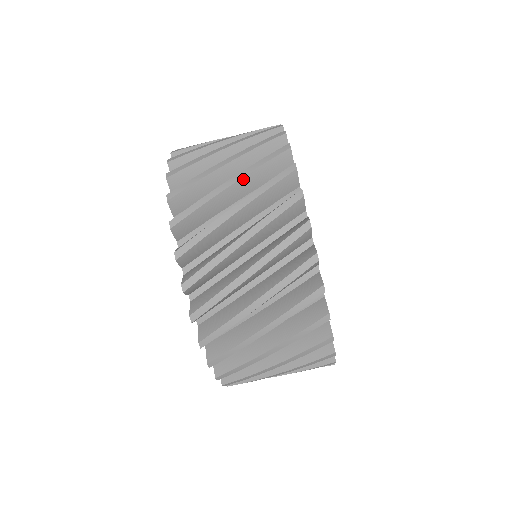
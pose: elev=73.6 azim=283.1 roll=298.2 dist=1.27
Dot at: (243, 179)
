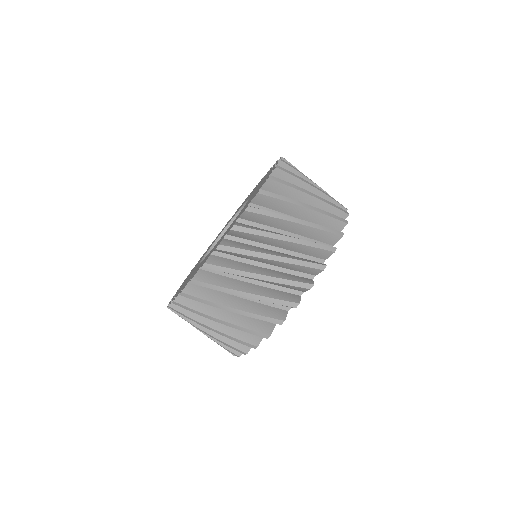
Dot at: (305, 226)
